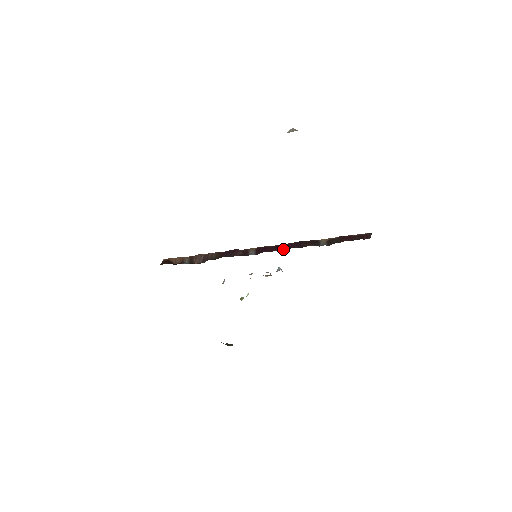
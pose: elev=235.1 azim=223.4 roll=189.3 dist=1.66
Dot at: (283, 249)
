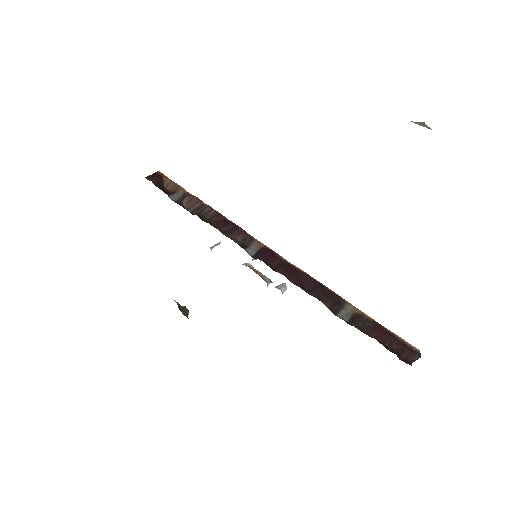
Dot at: (289, 279)
